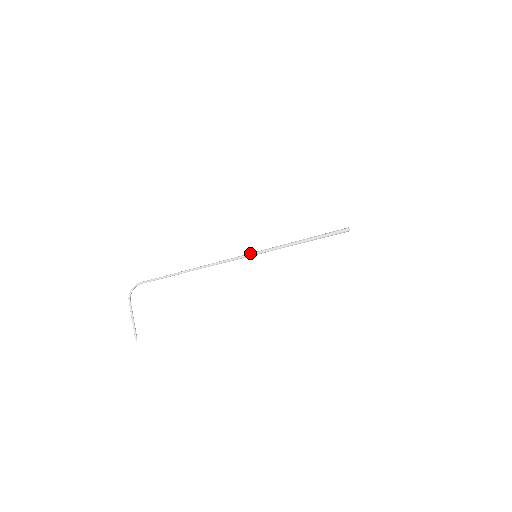
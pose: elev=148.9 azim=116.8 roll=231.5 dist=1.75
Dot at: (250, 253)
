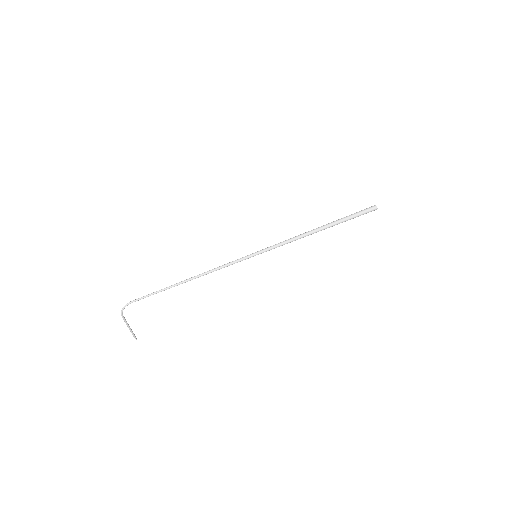
Dot at: (249, 256)
